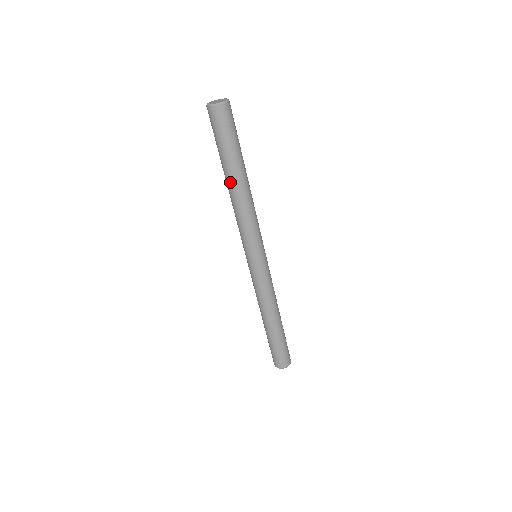
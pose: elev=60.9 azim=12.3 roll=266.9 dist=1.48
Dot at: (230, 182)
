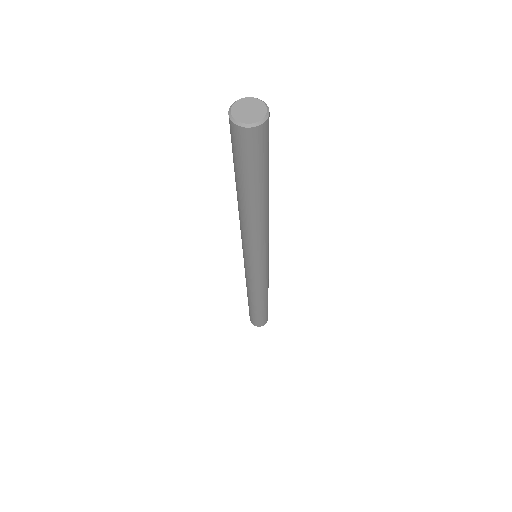
Dot at: (254, 207)
